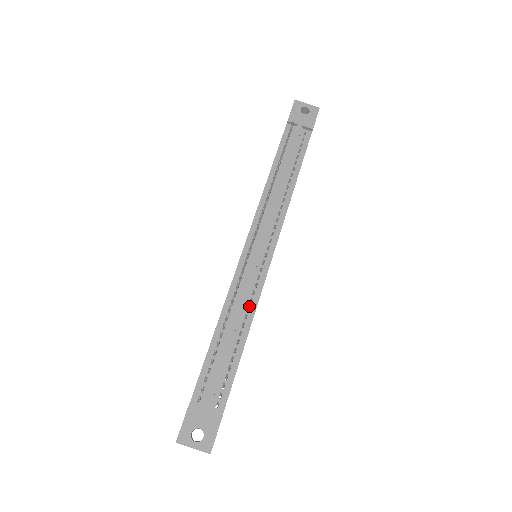
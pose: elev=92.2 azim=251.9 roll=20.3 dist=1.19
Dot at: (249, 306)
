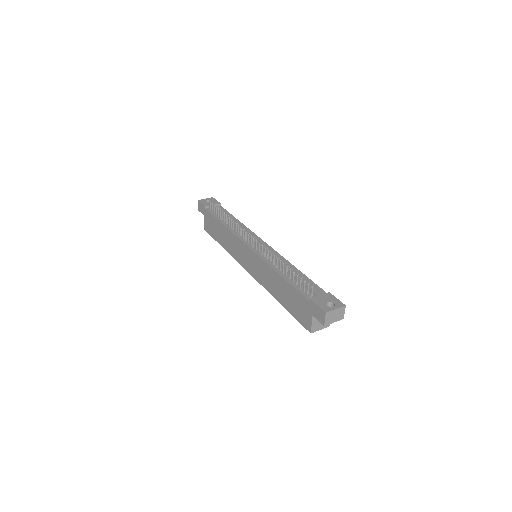
Dot at: (282, 261)
